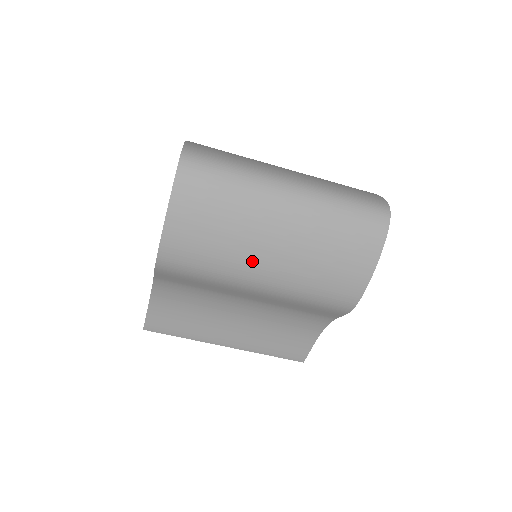
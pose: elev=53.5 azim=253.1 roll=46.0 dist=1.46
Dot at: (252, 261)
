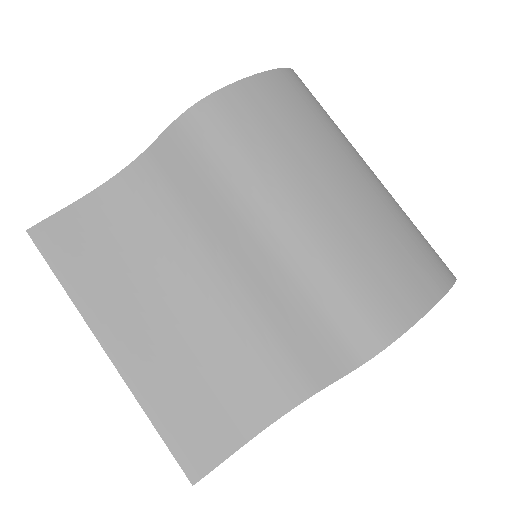
Dot at: (300, 184)
